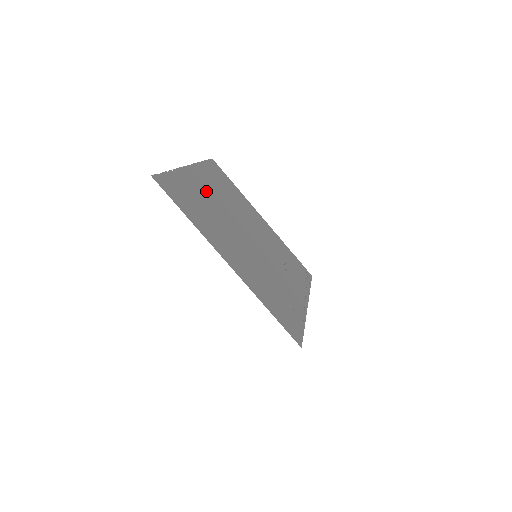
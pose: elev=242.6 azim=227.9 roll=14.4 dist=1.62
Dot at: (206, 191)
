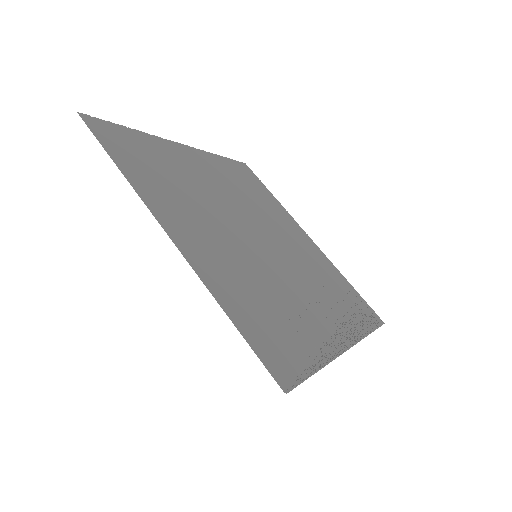
Dot at: (198, 171)
